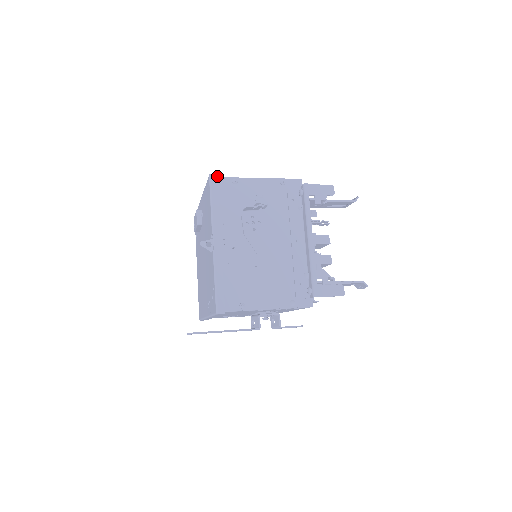
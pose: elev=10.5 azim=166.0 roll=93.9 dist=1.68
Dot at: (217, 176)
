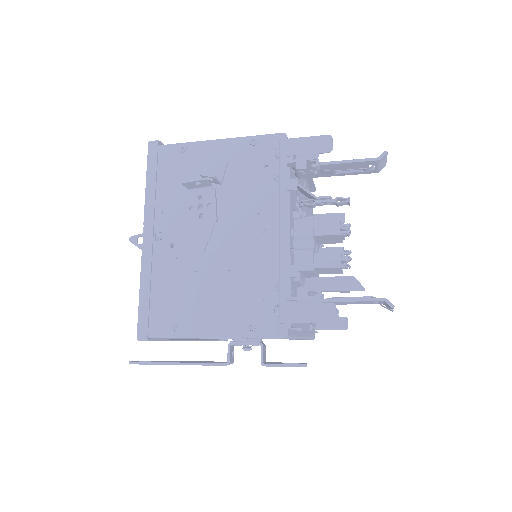
Dot at: (157, 143)
